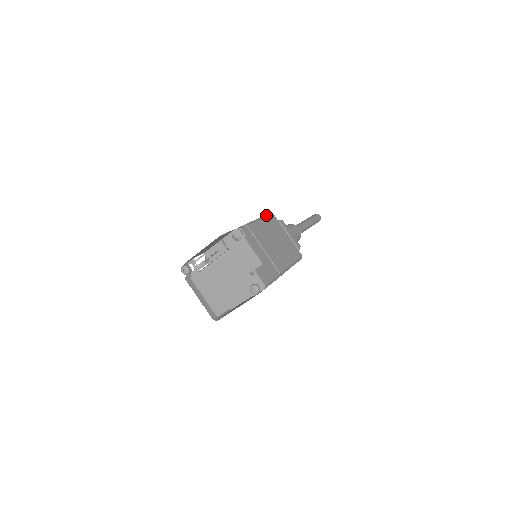
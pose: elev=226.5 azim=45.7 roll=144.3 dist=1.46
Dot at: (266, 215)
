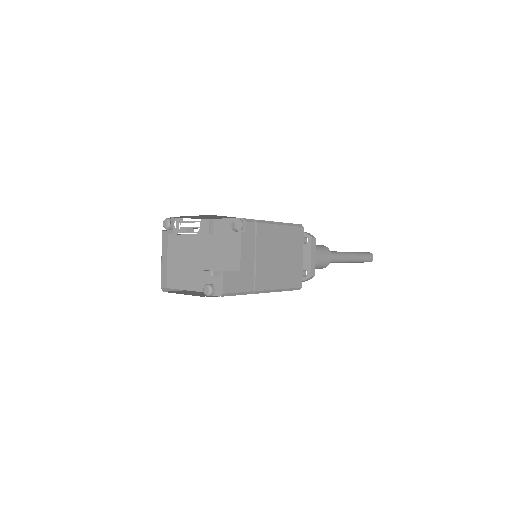
Dot at: (293, 224)
